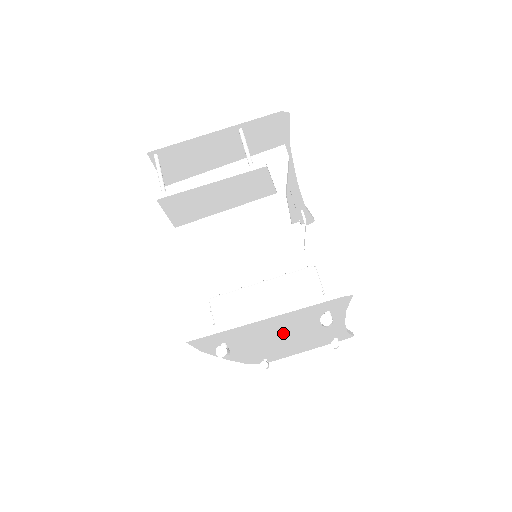
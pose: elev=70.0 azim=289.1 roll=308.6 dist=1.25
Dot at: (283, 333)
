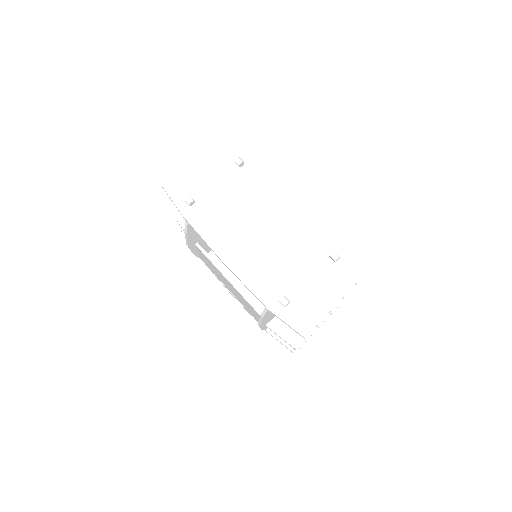
Dot at: (236, 202)
